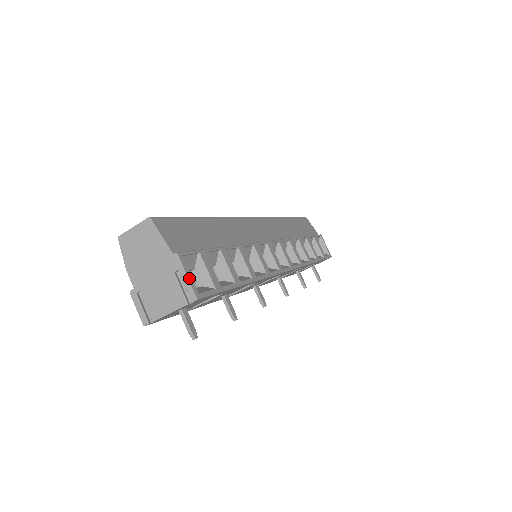
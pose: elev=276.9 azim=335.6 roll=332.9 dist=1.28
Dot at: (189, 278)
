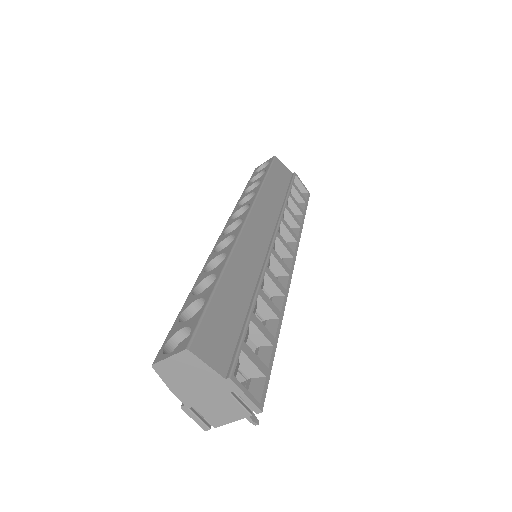
Dot at: (248, 396)
